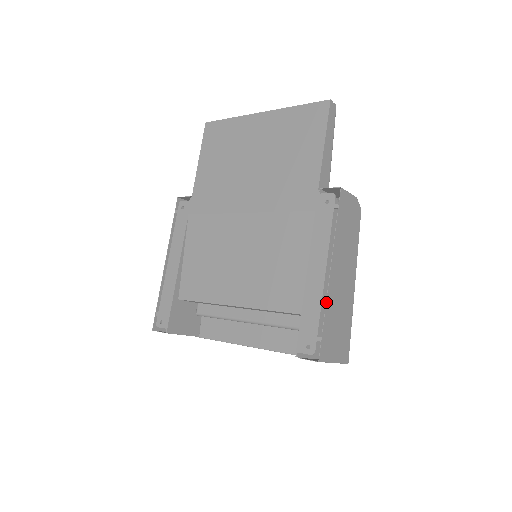
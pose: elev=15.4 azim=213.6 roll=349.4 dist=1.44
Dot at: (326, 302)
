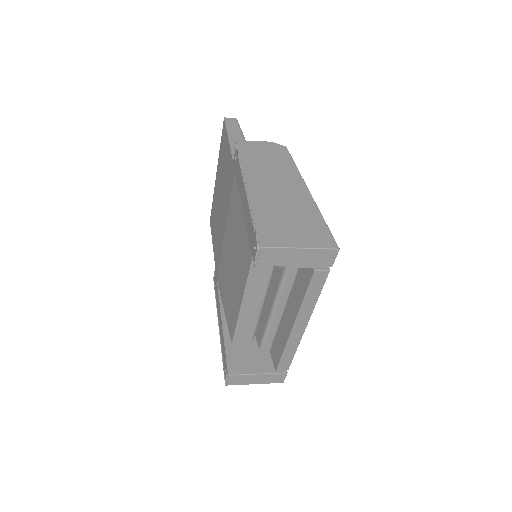
Dot at: (250, 205)
